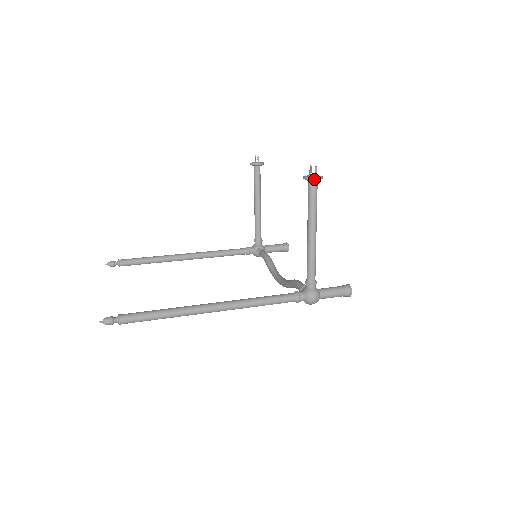
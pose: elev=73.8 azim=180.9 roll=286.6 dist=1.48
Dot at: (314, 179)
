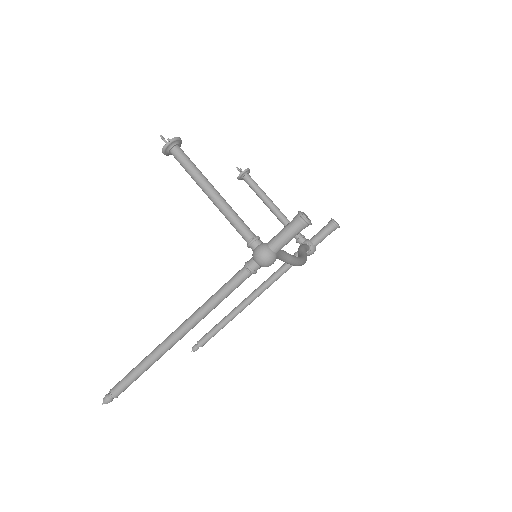
Dot at: (165, 147)
